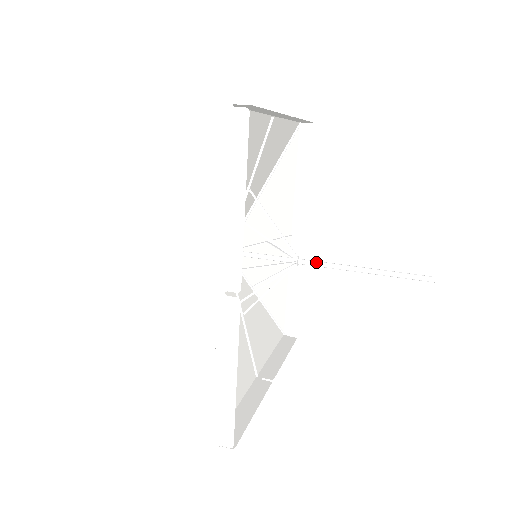
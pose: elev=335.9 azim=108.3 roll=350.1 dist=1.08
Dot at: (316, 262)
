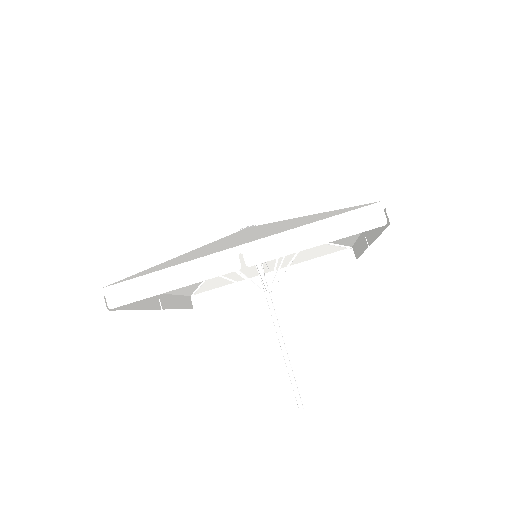
Dot at: (270, 310)
